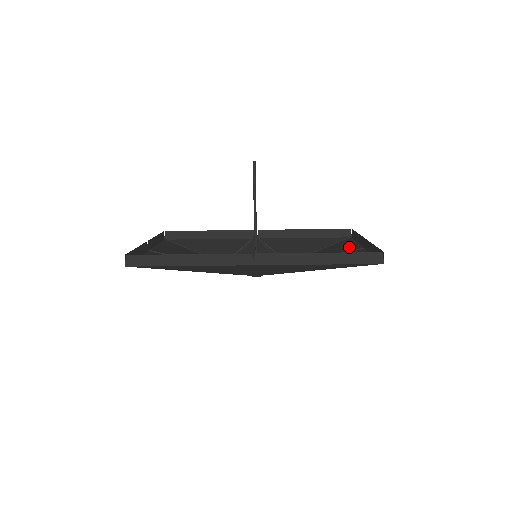
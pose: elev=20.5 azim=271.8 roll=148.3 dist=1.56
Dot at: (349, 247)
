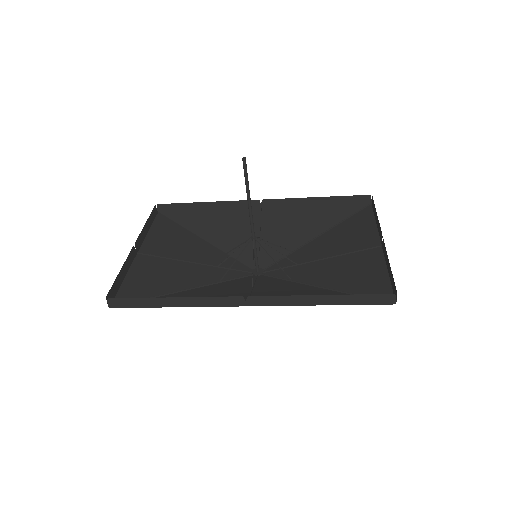
Dot at: (365, 234)
